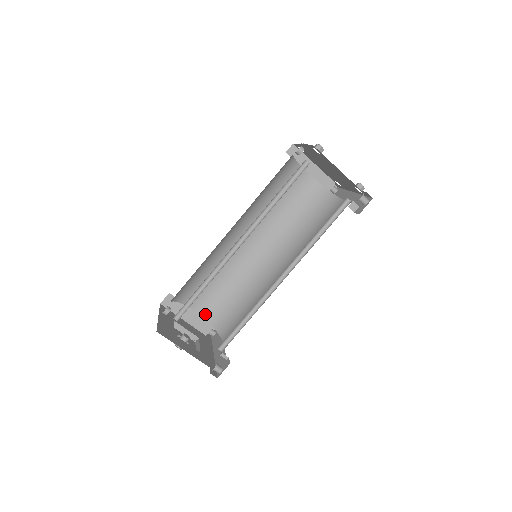
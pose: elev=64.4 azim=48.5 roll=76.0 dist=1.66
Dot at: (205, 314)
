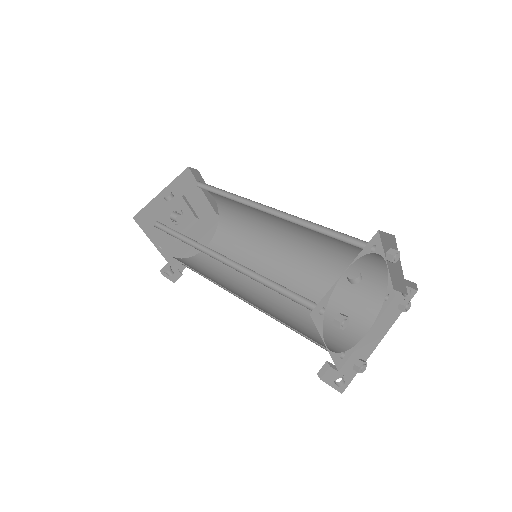
Dot at: (220, 208)
